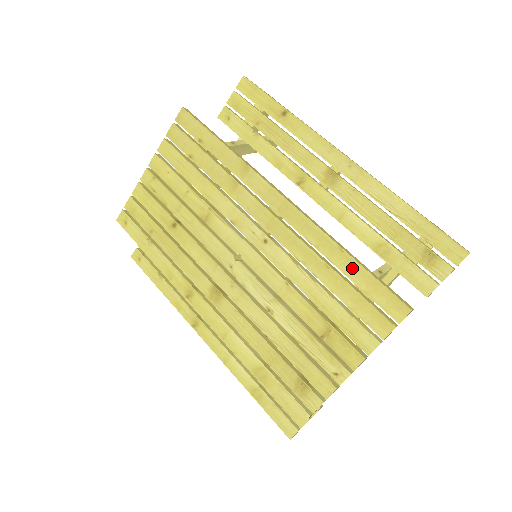
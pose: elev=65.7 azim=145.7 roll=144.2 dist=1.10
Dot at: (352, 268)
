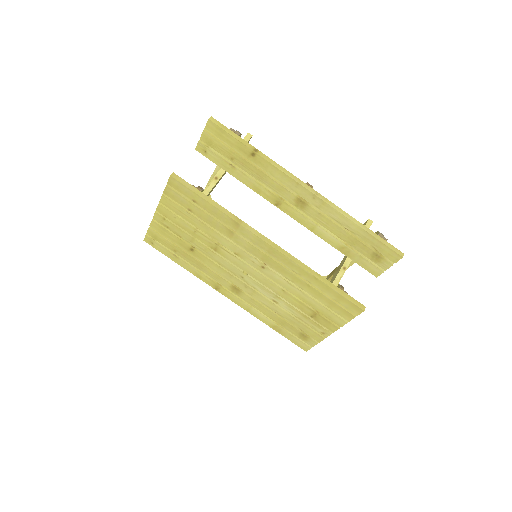
Dot at: (325, 288)
